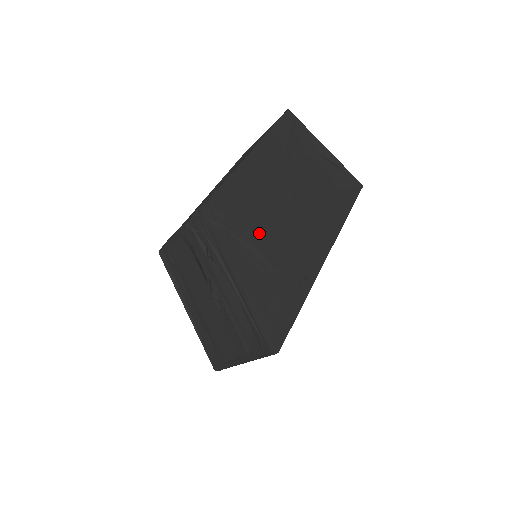
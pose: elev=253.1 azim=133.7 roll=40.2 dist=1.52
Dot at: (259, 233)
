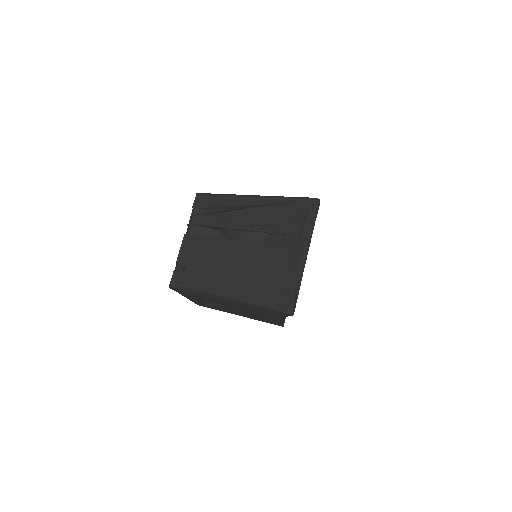
Dot at: occluded
